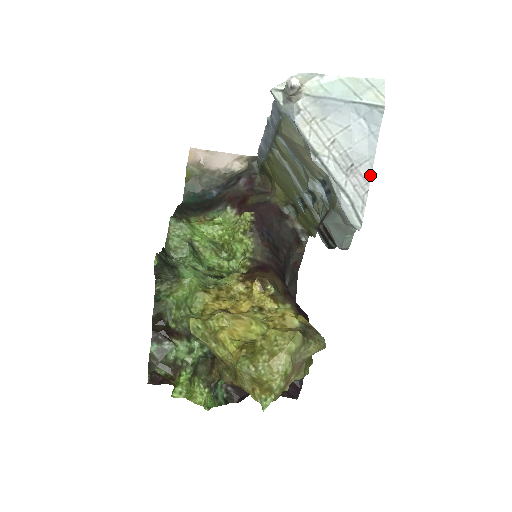
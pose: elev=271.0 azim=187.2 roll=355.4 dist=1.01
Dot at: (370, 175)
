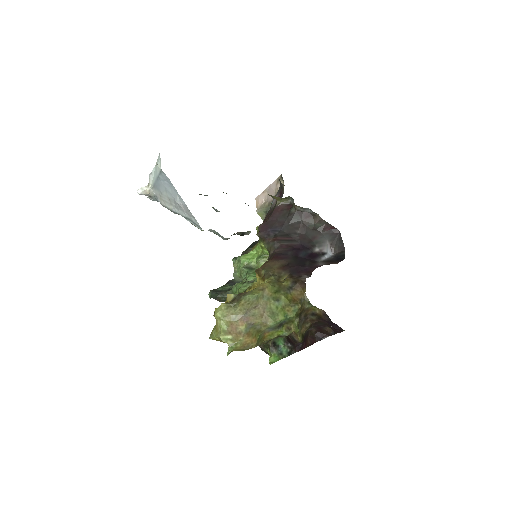
Dot at: occluded
